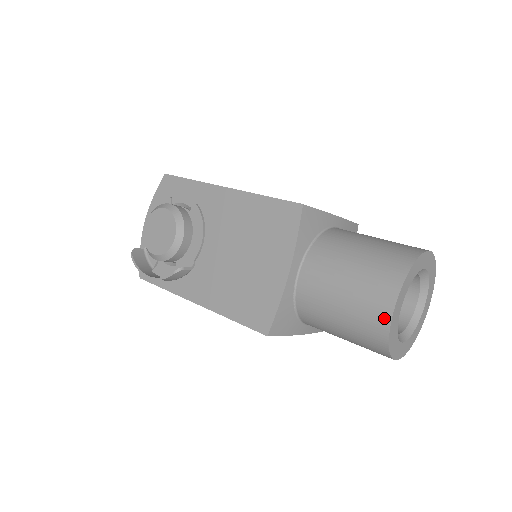
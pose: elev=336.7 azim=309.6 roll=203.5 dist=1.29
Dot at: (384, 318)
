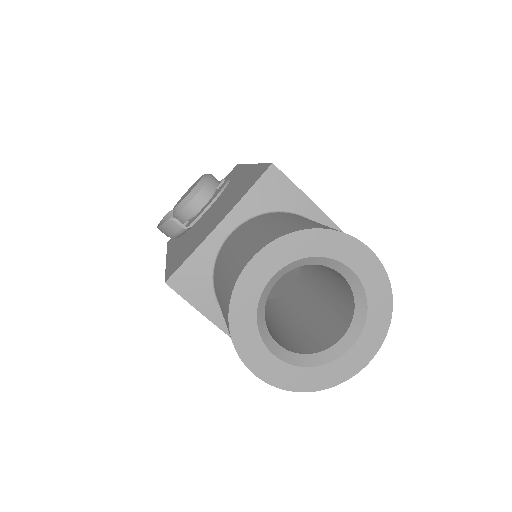
Dot at: (237, 273)
